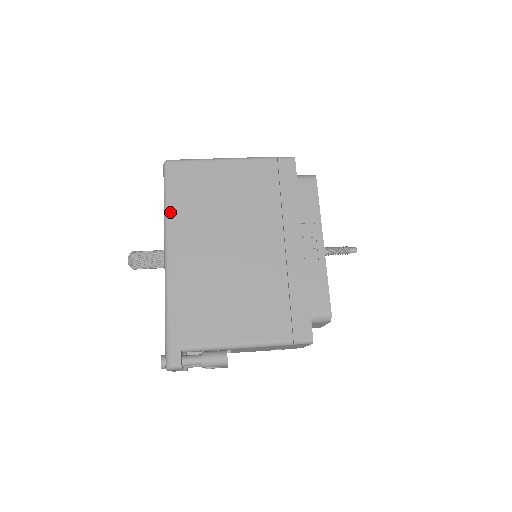
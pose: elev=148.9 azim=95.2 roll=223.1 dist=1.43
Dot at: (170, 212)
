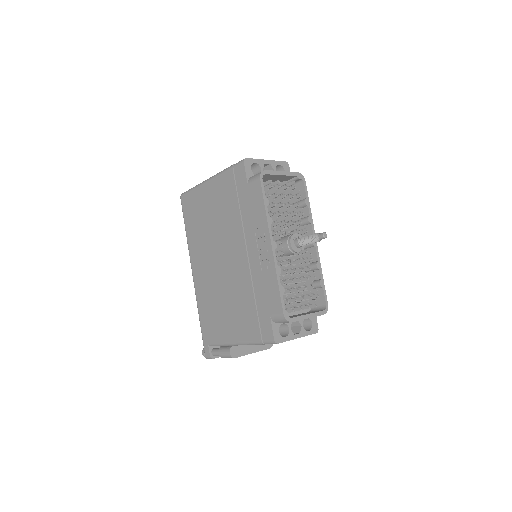
Dot at: (188, 239)
